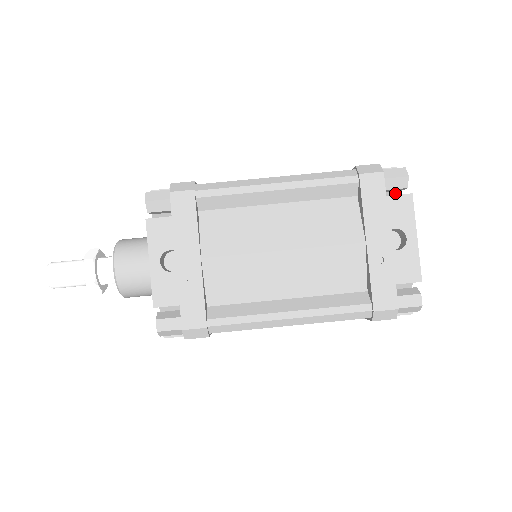
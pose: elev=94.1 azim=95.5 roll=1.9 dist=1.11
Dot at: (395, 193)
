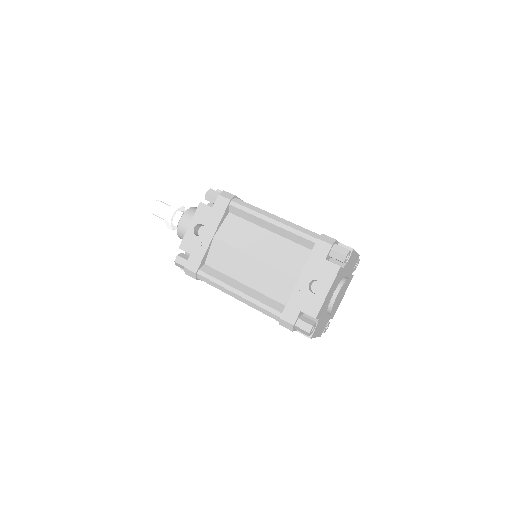
Dot at: (341, 263)
